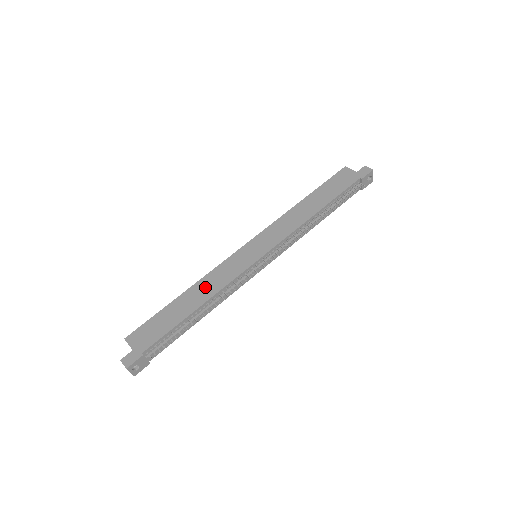
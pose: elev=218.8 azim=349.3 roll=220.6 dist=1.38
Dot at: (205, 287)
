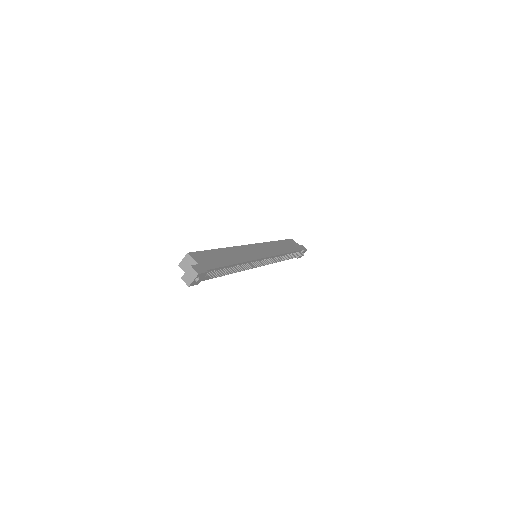
Dot at: (236, 253)
